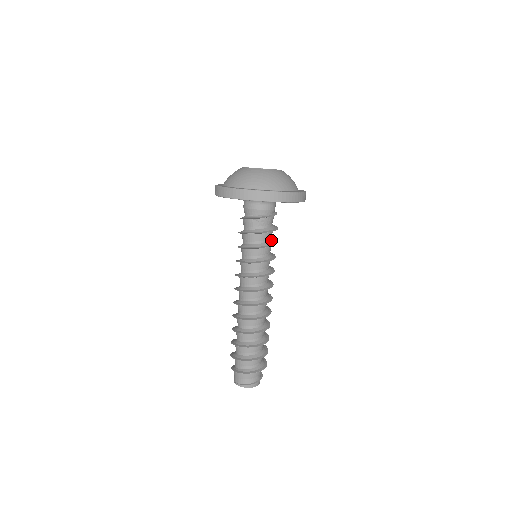
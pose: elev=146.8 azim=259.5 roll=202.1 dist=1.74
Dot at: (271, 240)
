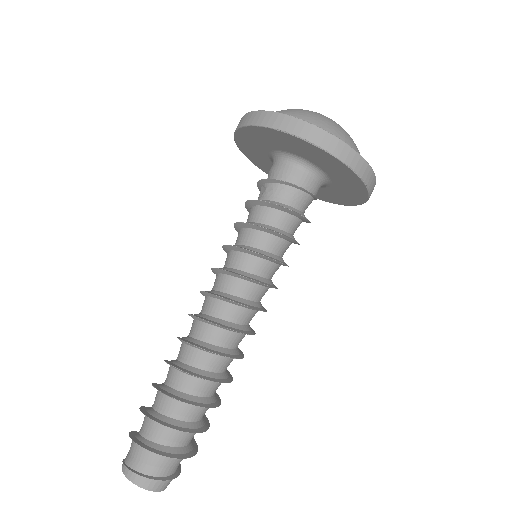
Dot at: (278, 228)
